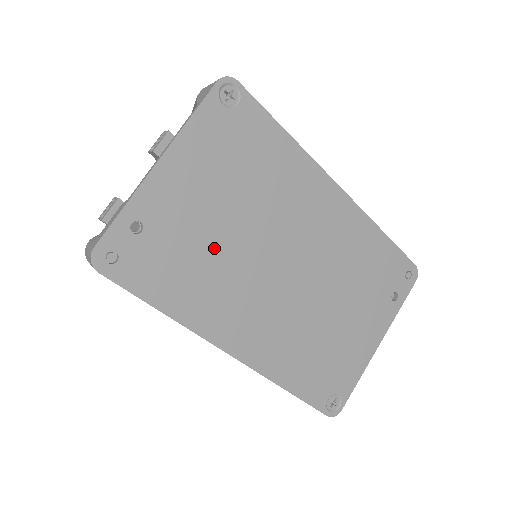
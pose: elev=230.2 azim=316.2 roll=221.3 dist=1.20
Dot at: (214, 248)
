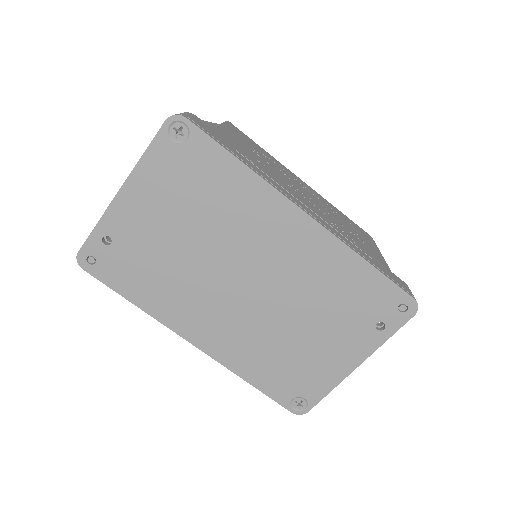
Dot at: (172, 260)
